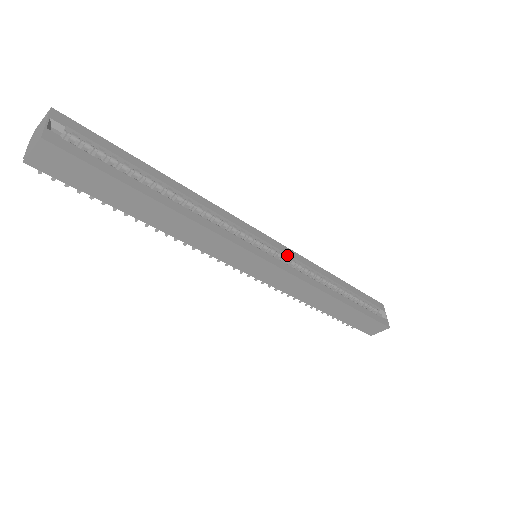
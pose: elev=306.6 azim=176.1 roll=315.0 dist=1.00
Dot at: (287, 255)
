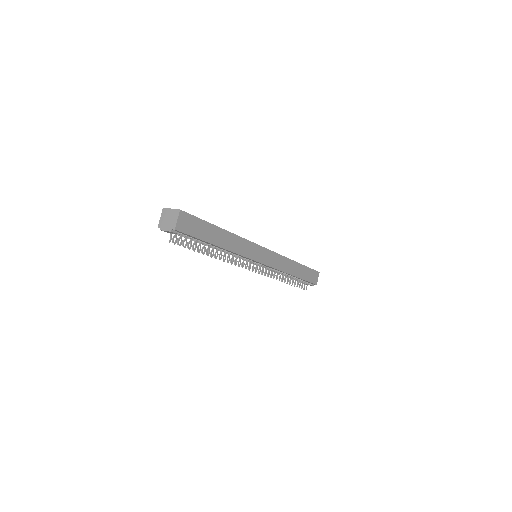
Dot at: occluded
